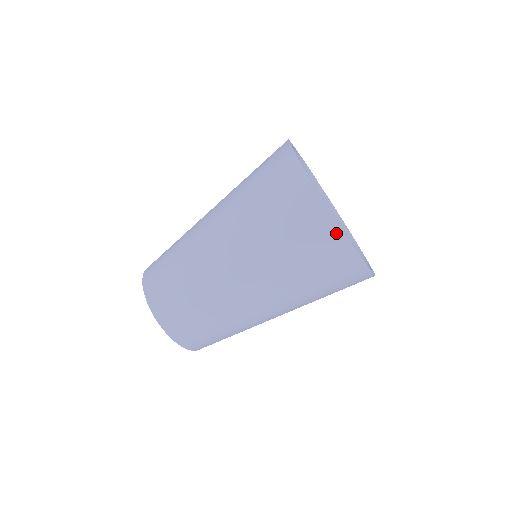
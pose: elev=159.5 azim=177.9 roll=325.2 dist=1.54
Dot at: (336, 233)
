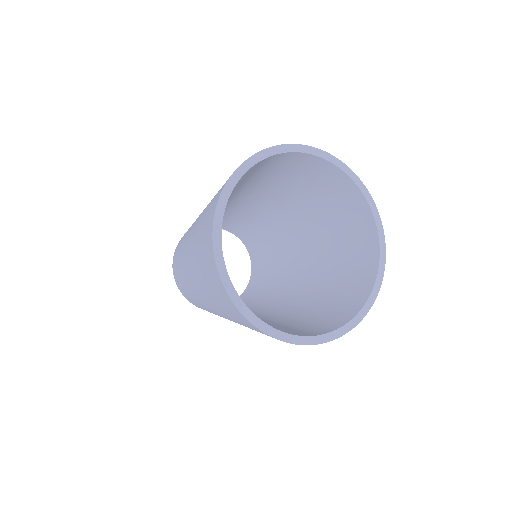
Dot at: (260, 331)
